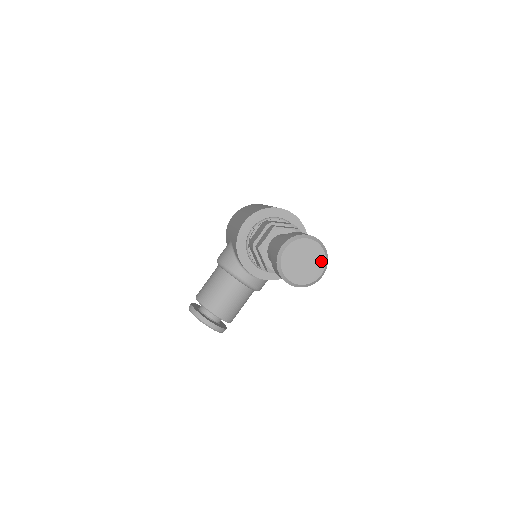
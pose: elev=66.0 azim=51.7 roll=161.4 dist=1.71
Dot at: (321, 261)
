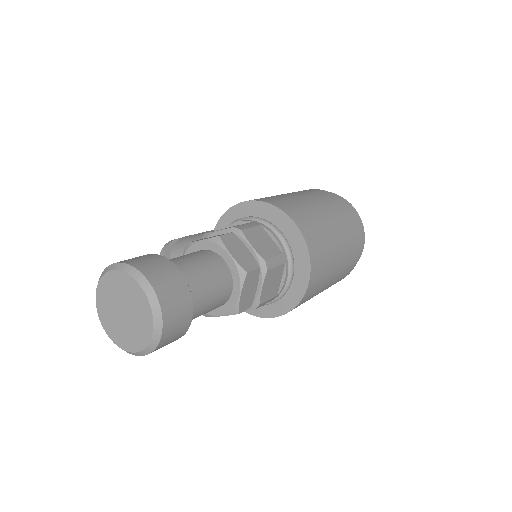
Dot at: (143, 336)
